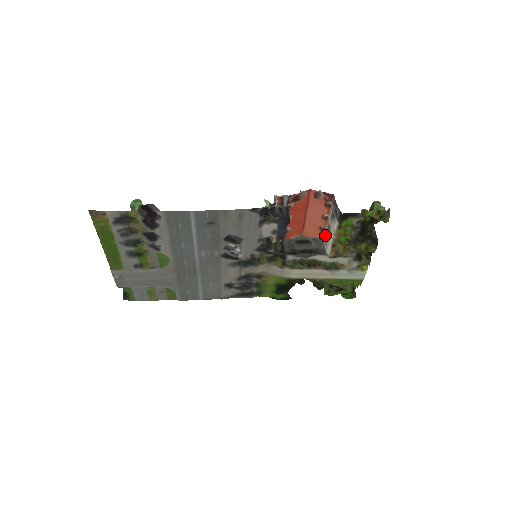
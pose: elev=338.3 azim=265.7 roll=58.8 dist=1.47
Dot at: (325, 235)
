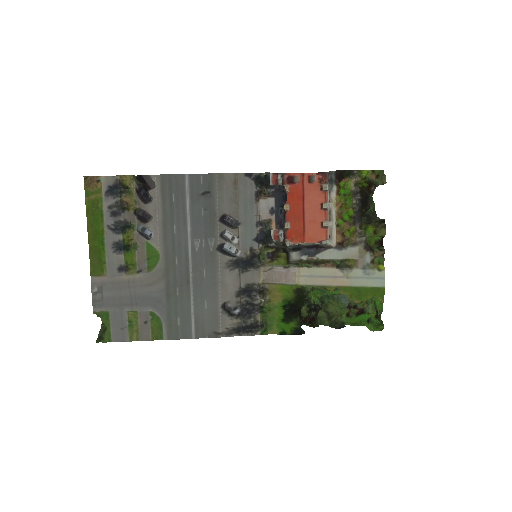
Dot at: (328, 232)
